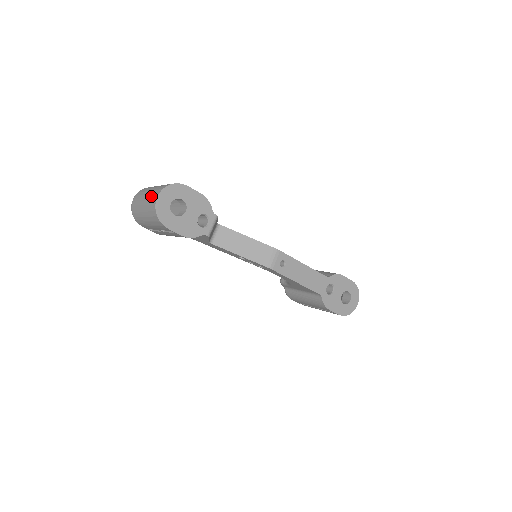
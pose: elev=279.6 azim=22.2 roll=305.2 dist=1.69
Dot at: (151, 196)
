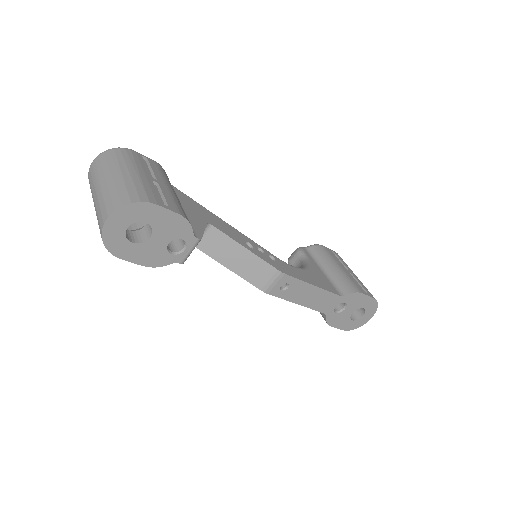
Dot at: (102, 204)
